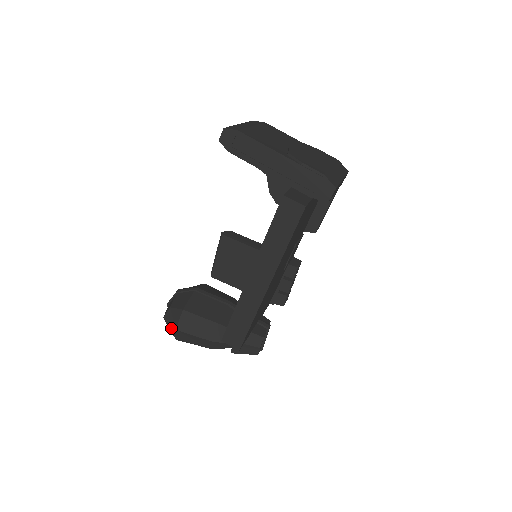
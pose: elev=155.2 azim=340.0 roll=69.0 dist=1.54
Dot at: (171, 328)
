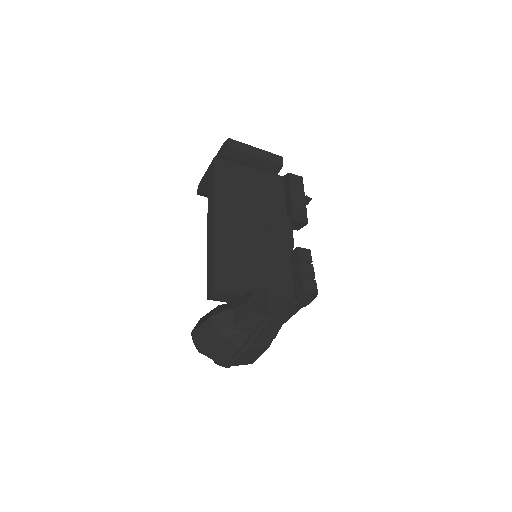
Dot at: occluded
